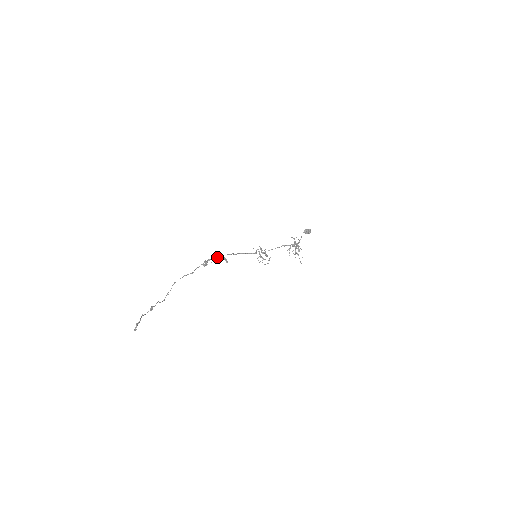
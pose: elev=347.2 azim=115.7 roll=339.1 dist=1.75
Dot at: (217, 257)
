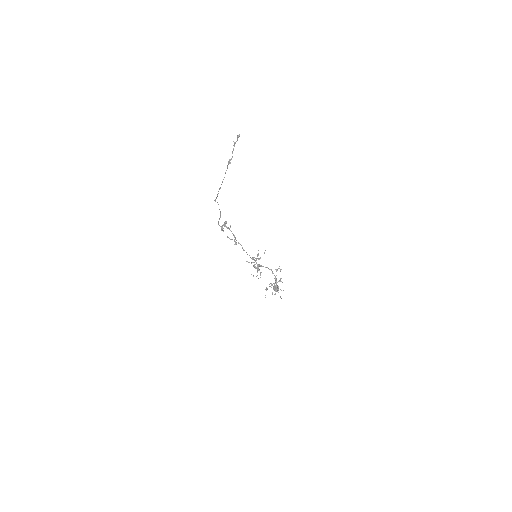
Dot at: (231, 231)
